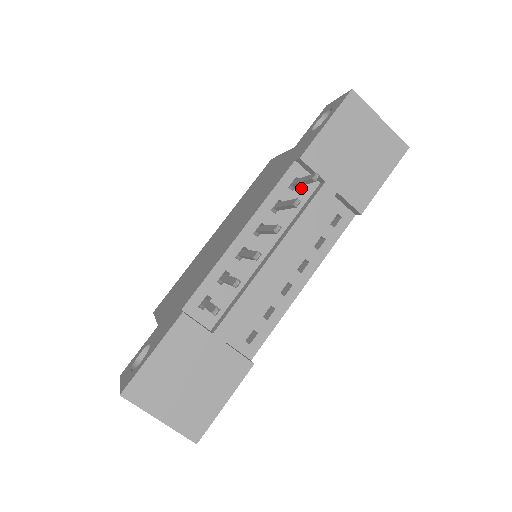
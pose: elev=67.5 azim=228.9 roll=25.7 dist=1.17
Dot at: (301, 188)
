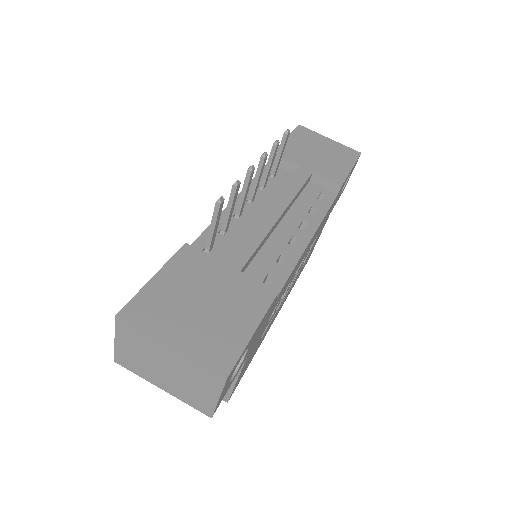
Dot at: (280, 177)
